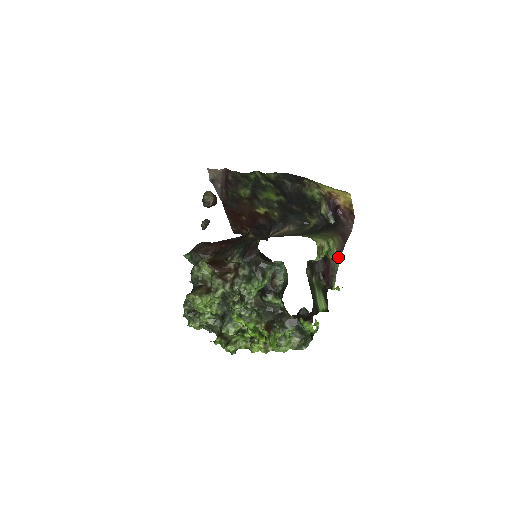
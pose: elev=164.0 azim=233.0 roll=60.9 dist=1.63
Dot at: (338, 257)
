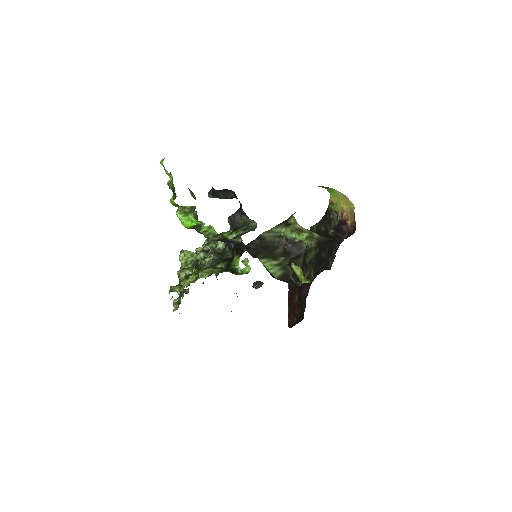
Dot at: (315, 245)
